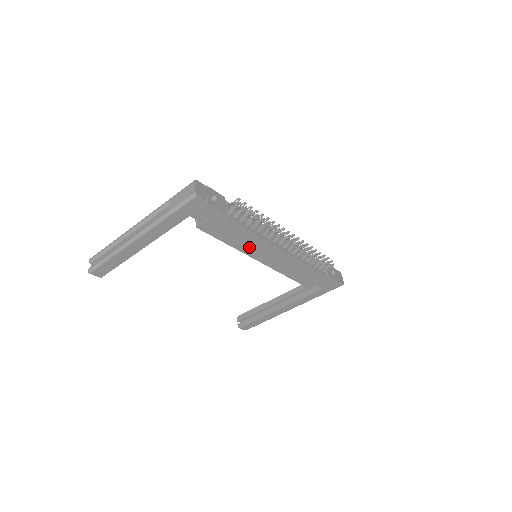
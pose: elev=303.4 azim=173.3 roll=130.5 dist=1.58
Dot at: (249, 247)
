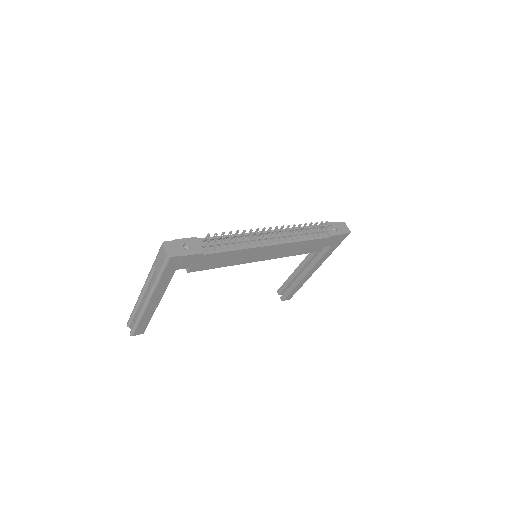
Dot at: (243, 259)
